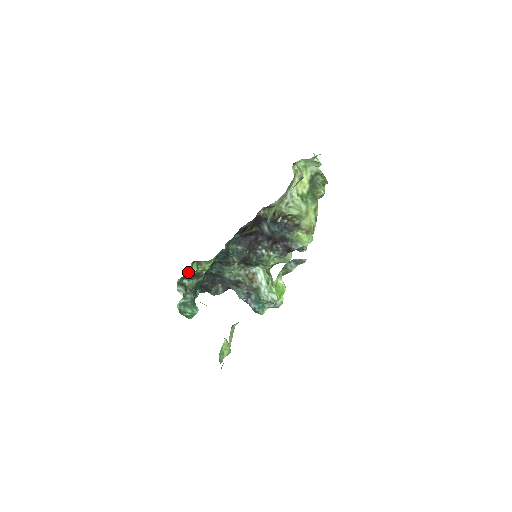
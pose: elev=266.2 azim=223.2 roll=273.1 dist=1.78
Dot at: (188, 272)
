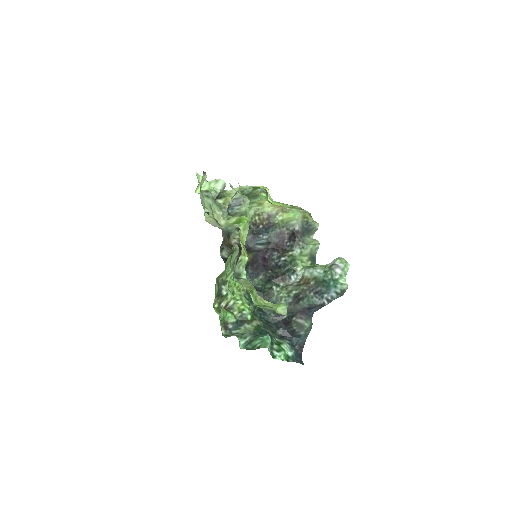
Dot at: (221, 319)
